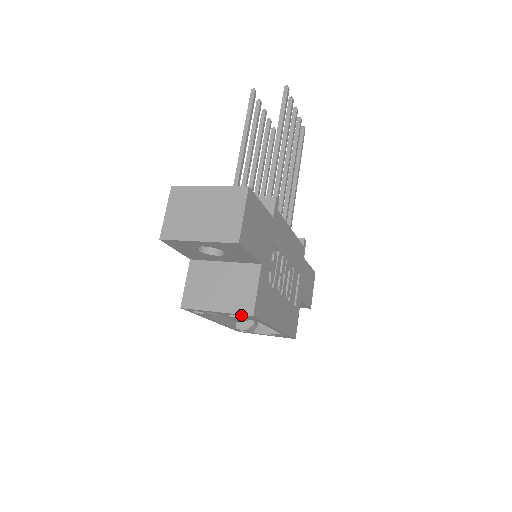
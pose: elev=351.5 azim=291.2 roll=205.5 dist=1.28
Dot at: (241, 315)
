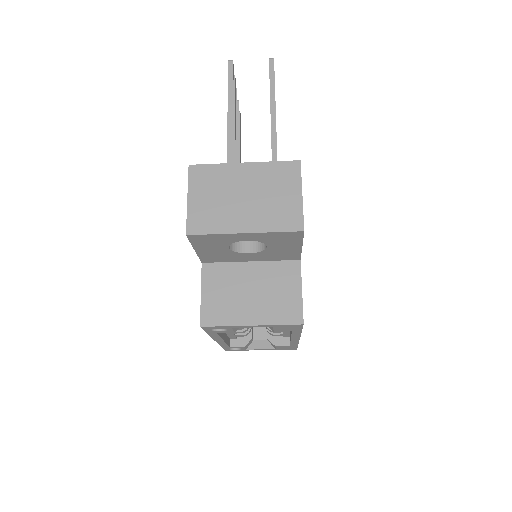
Dot at: (285, 325)
